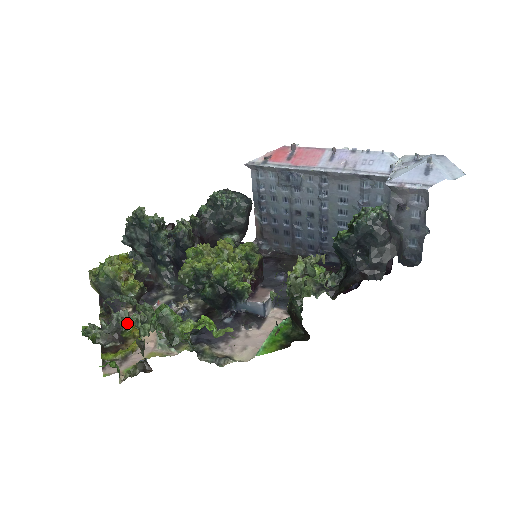
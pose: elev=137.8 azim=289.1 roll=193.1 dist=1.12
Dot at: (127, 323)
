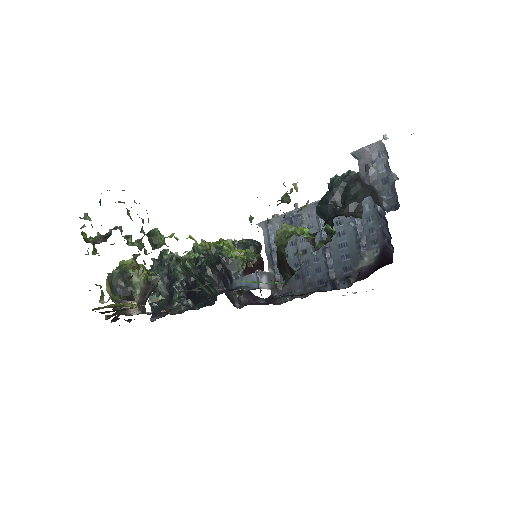
Dot at: occluded
